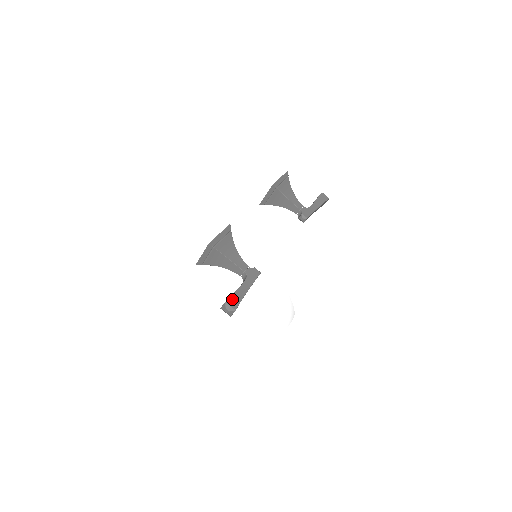
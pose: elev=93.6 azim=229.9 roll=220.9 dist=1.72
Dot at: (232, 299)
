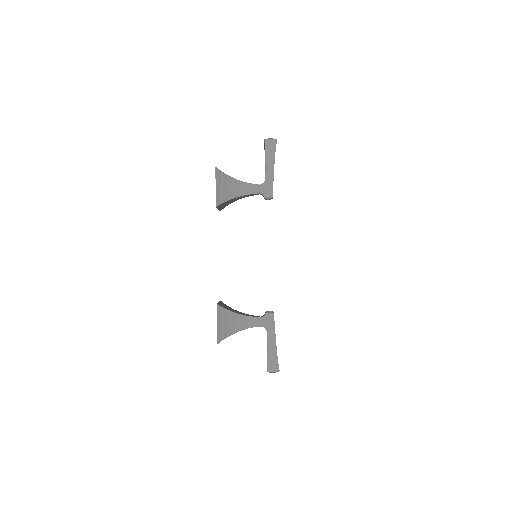
Dot at: (270, 364)
